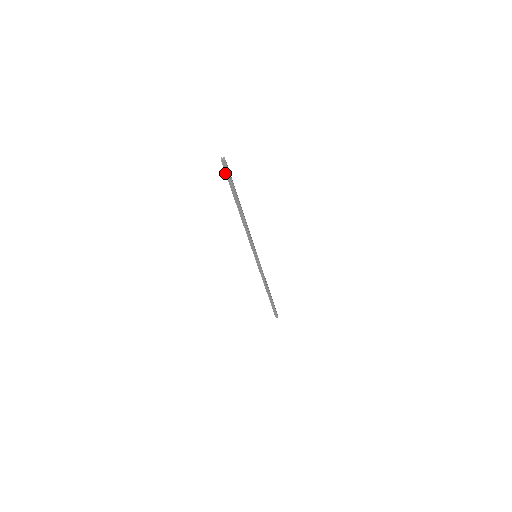
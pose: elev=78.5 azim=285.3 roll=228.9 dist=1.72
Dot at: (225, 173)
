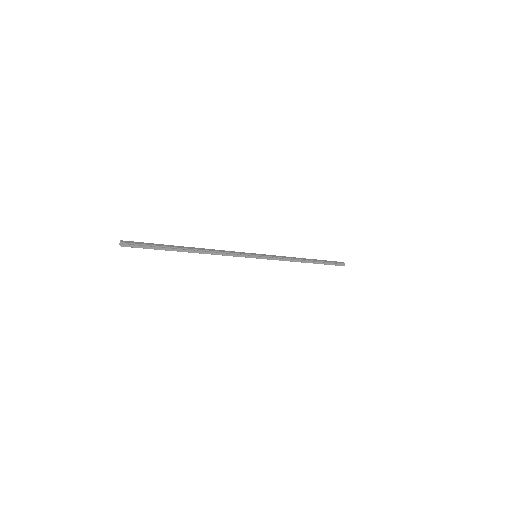
Dot at: occluded
